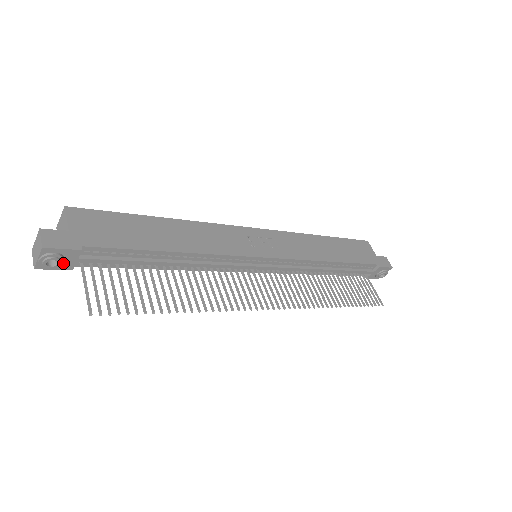
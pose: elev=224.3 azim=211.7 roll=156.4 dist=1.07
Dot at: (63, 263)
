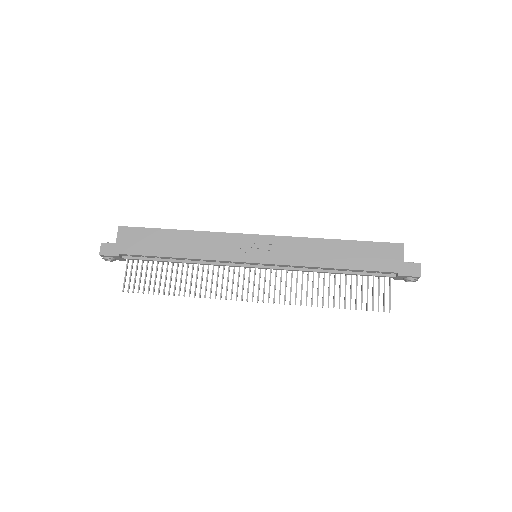
Dot at: (115, 260)
